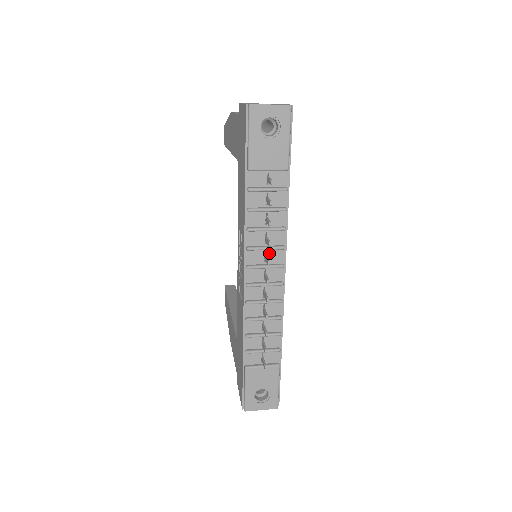
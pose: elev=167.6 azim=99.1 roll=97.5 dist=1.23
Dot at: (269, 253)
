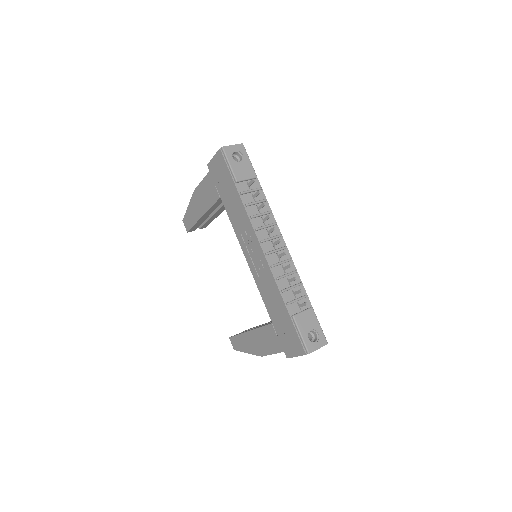
Dot at: occluded
